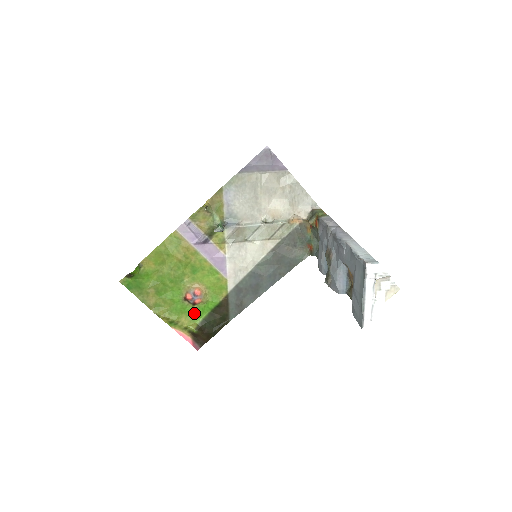
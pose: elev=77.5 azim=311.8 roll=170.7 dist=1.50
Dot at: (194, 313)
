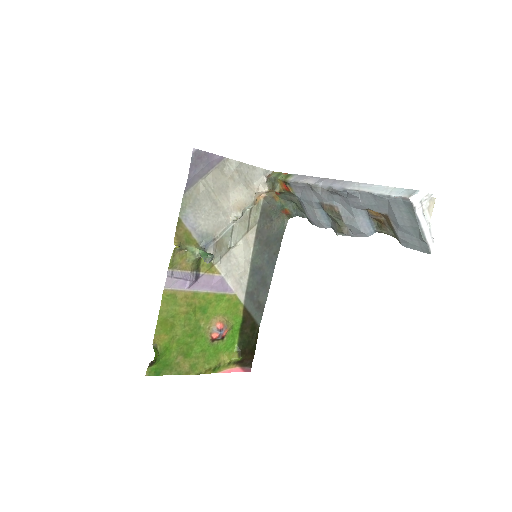
Dot at: (227, 345)
